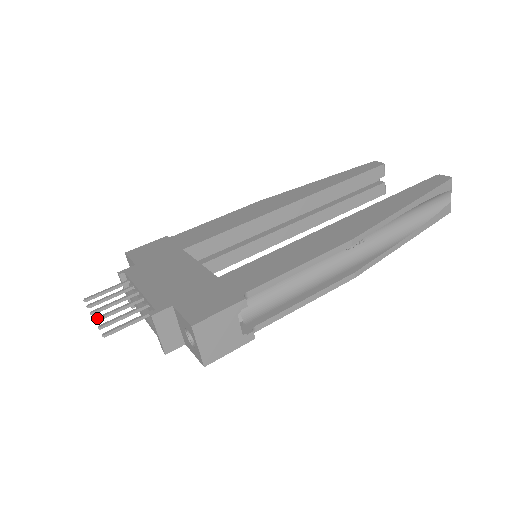
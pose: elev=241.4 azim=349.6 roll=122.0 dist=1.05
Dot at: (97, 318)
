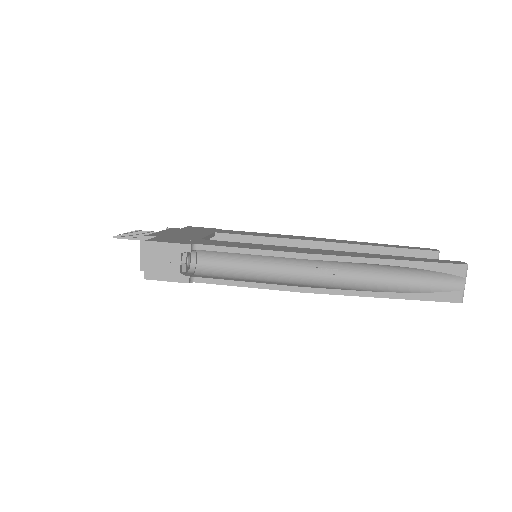
Dot at: (125, 233)
